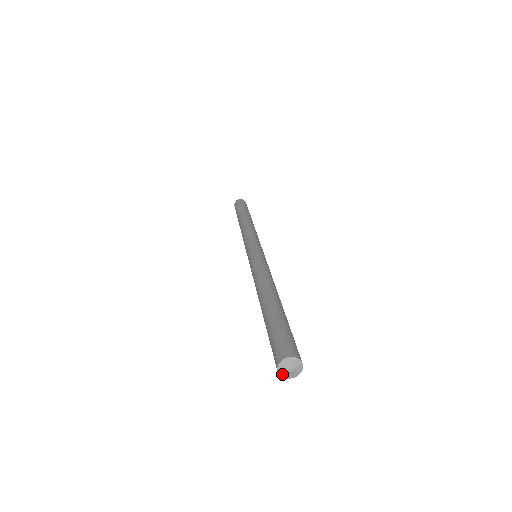
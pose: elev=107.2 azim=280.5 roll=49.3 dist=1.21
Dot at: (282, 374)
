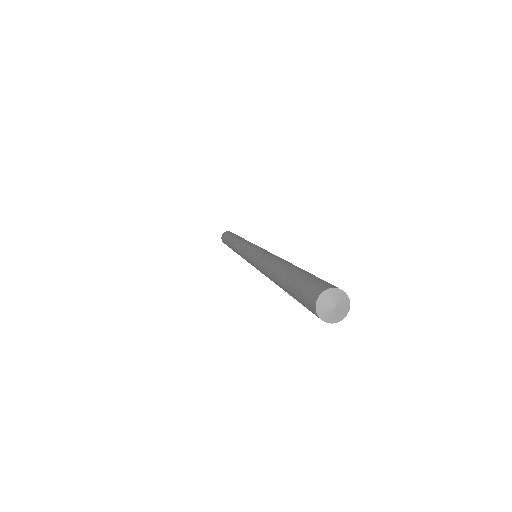
Dot at: (323, 316)
